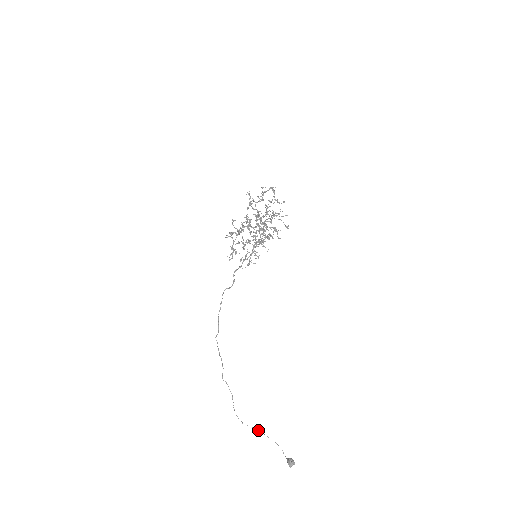
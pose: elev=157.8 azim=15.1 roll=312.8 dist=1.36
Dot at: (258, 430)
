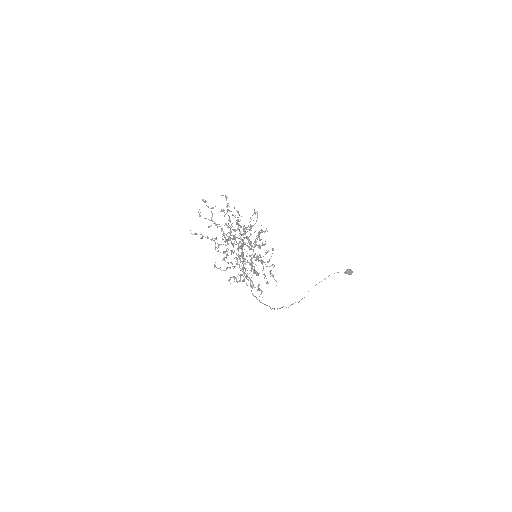
Dot at: occluded
